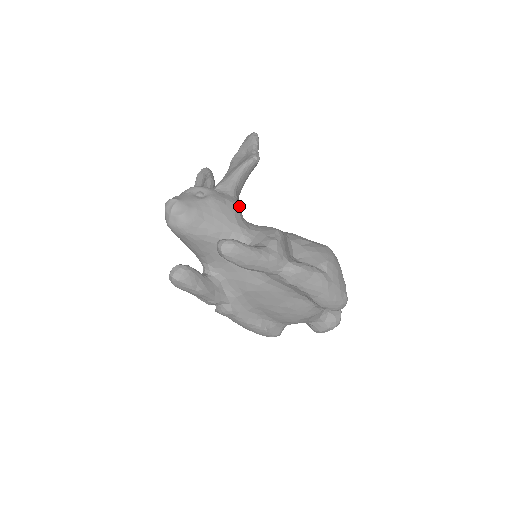
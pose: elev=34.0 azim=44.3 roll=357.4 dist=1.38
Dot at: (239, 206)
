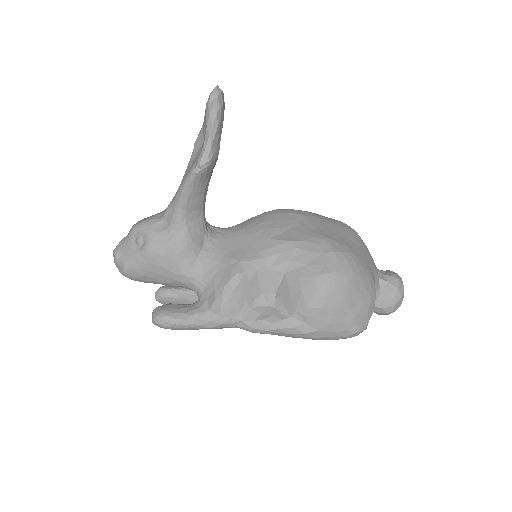
Dot at: (187, 245)
